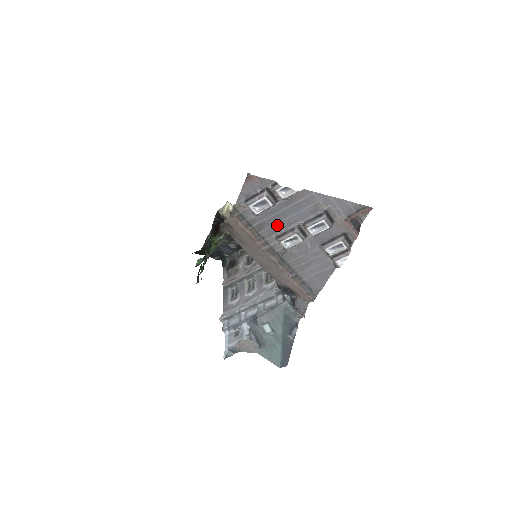
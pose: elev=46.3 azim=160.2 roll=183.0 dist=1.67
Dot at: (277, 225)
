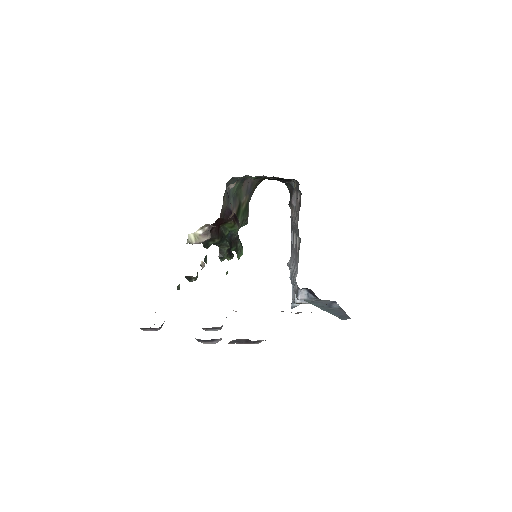
Dot at: occluded
